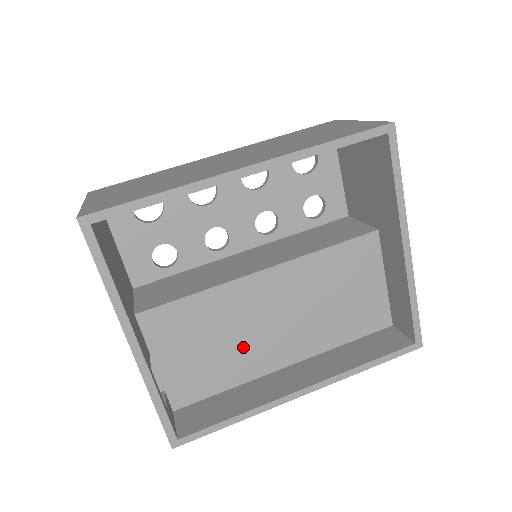
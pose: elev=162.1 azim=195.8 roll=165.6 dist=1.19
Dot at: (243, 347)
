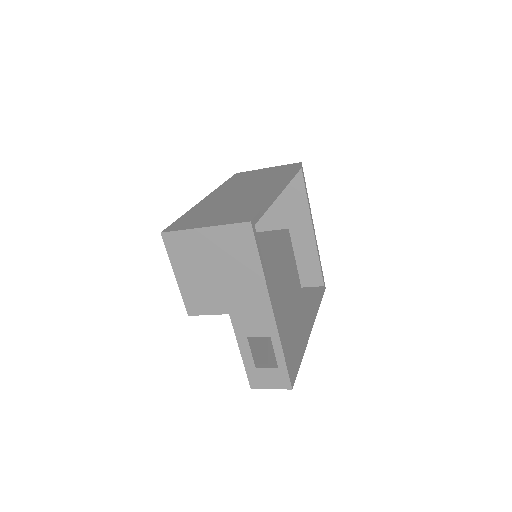
Dot at: occluded
